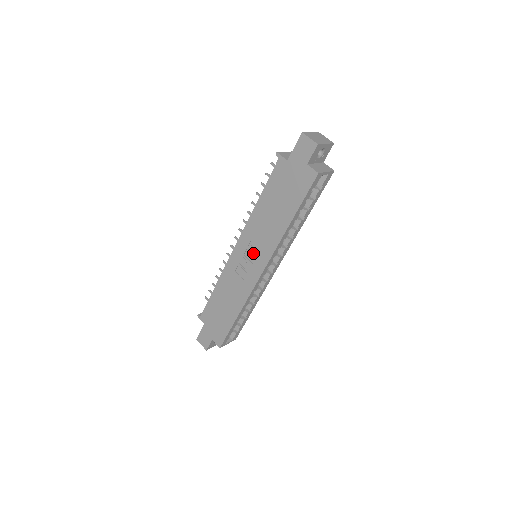
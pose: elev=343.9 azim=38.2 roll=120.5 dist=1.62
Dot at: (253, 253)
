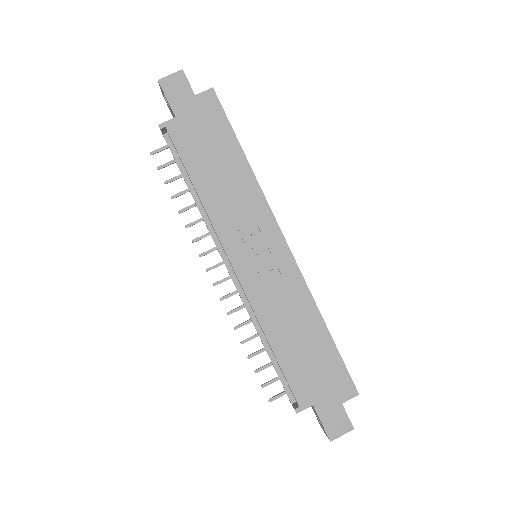
Dot at: (254, 241)
